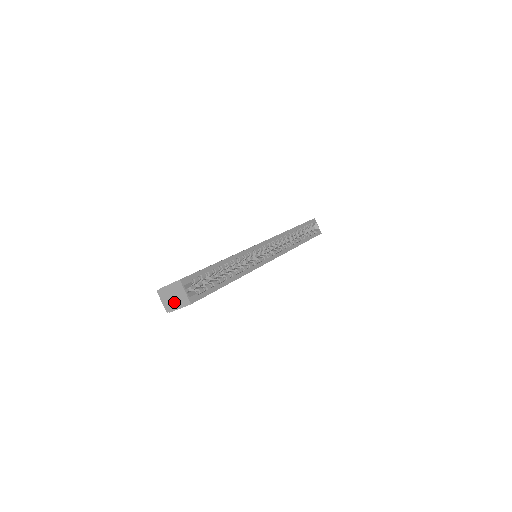
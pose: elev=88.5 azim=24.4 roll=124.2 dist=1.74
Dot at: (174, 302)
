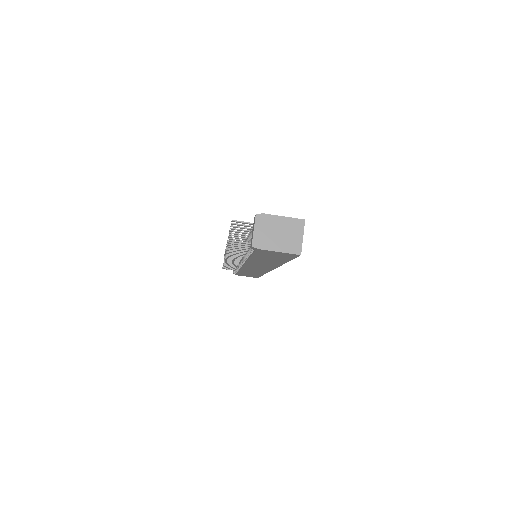
Dot at: (275, 240)
